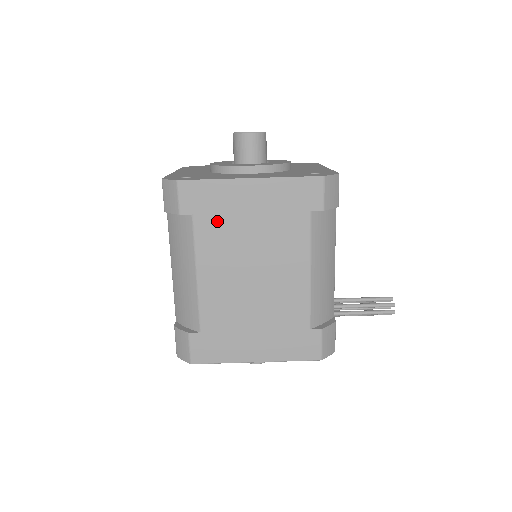
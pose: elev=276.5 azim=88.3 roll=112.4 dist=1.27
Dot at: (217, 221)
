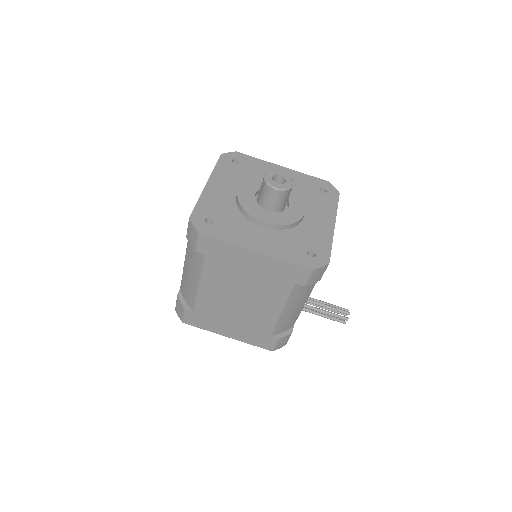
Dot at: (223, 264)
